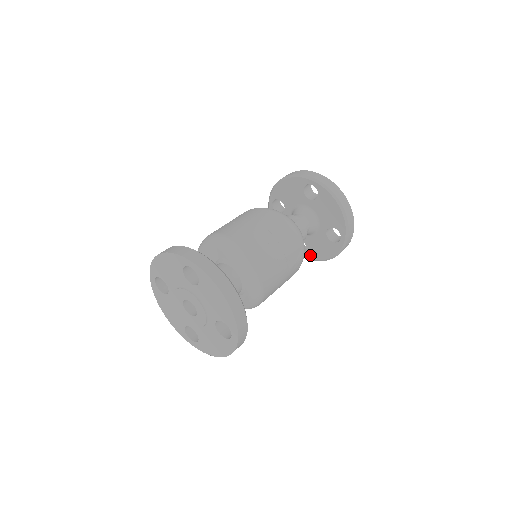
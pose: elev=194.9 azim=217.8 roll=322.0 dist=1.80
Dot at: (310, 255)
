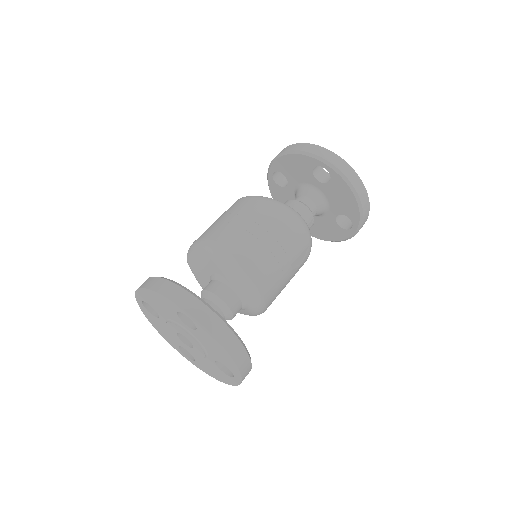
Dot at: (314, 233)
